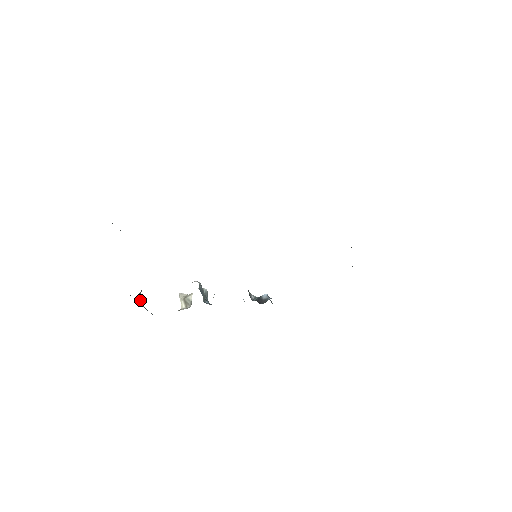
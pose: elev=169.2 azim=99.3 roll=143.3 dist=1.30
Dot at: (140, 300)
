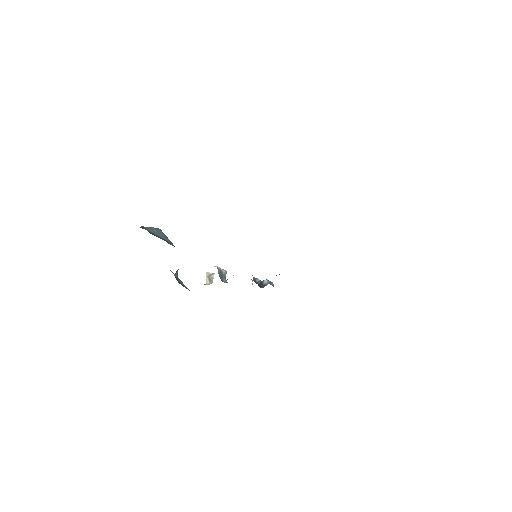
Dot at: (177, 276)
